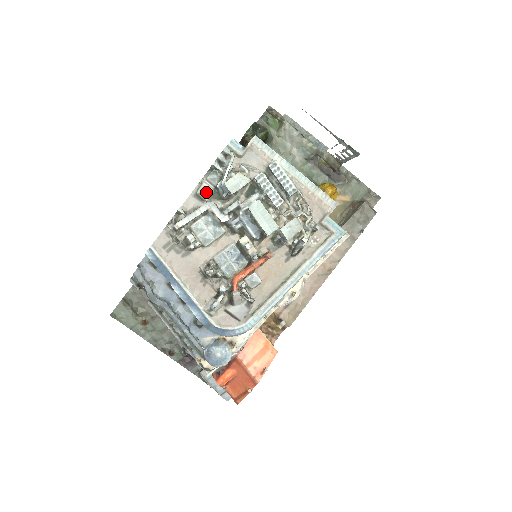
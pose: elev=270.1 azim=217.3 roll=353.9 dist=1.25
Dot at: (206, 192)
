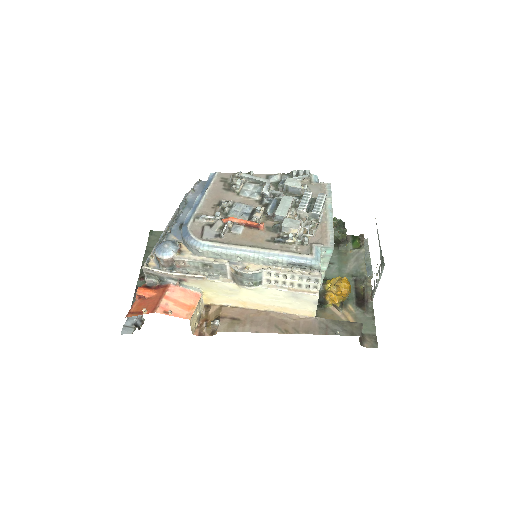
Dot at: (274, 178)
